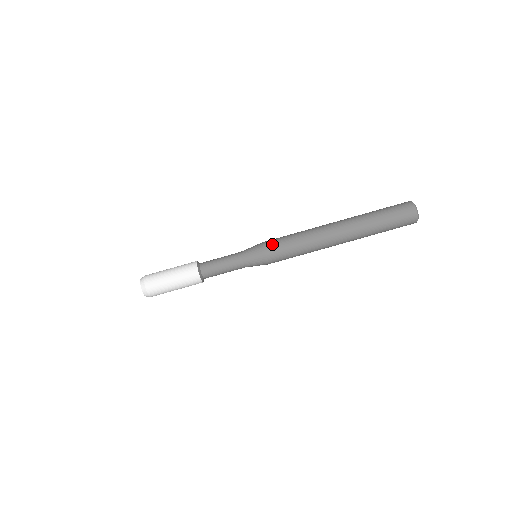
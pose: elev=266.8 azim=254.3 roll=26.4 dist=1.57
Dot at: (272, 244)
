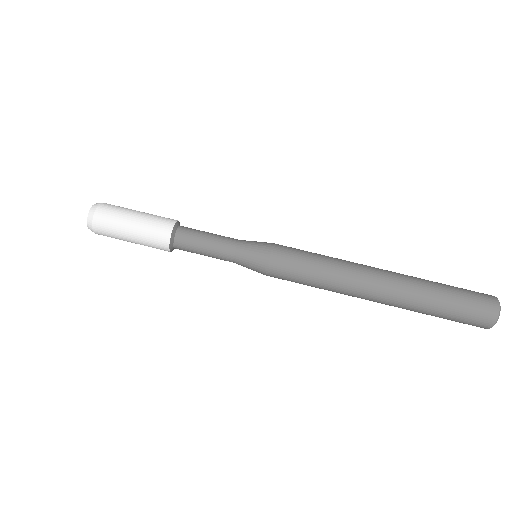
Dot at: (285, 251)
